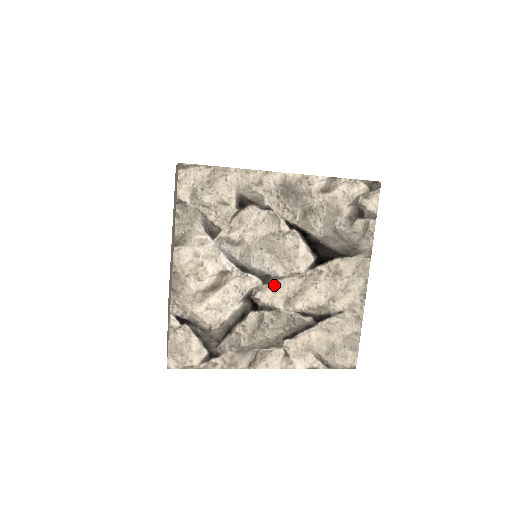
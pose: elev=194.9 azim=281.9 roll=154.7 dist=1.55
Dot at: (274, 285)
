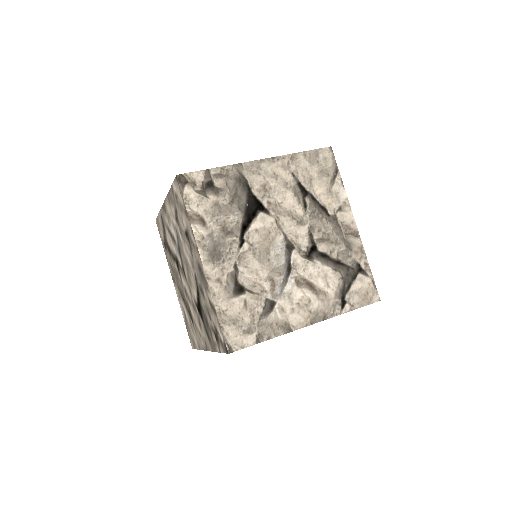
Dot at: occluded
